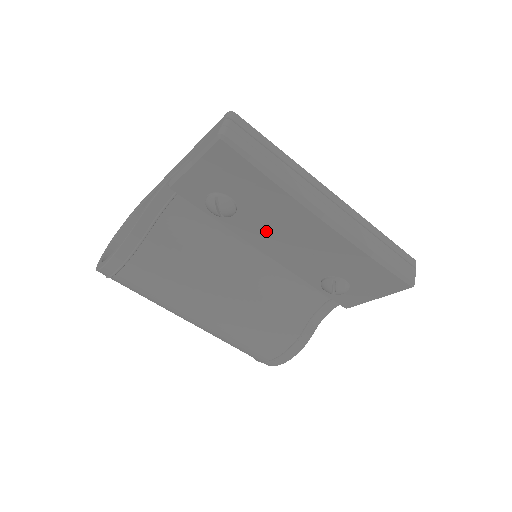
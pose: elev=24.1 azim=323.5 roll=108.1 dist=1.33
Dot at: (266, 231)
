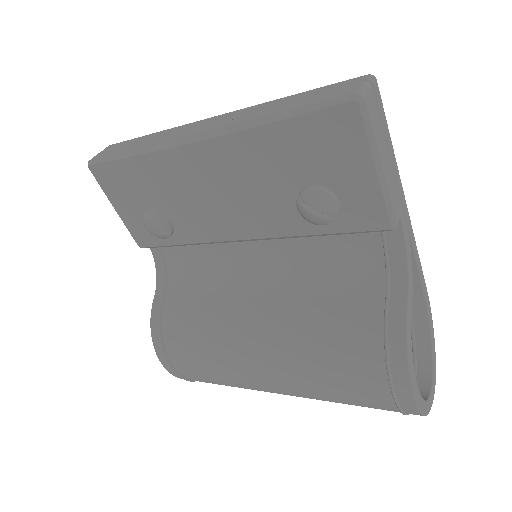
Dot at: (200, 212)
